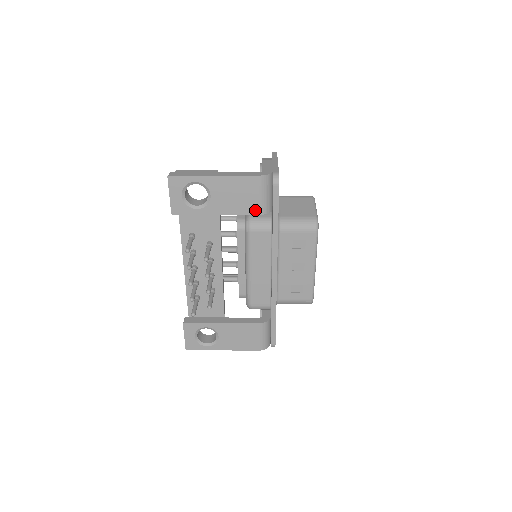
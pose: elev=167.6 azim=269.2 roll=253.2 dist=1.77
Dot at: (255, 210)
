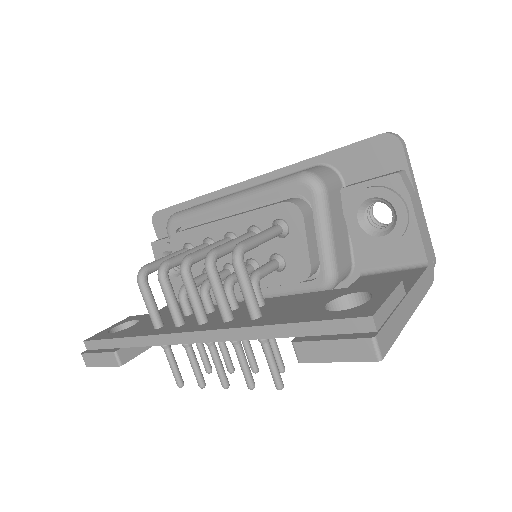
Dot at: occluded
